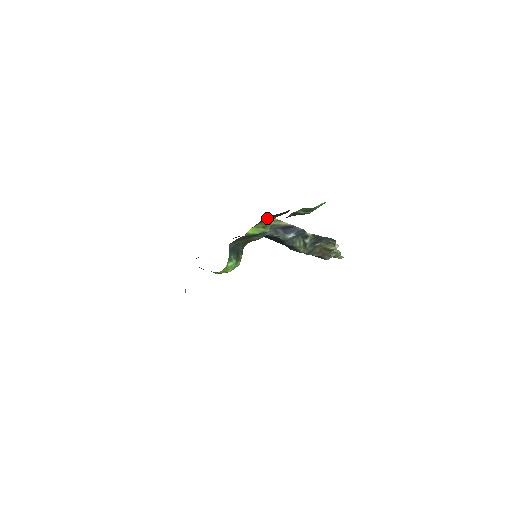
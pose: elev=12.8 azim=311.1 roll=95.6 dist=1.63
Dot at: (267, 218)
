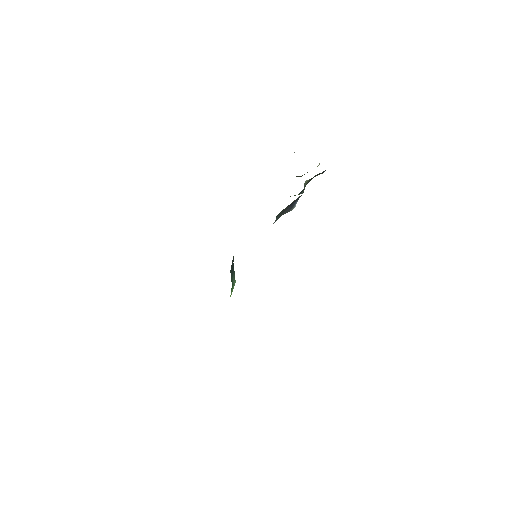
Dot at: occluded
